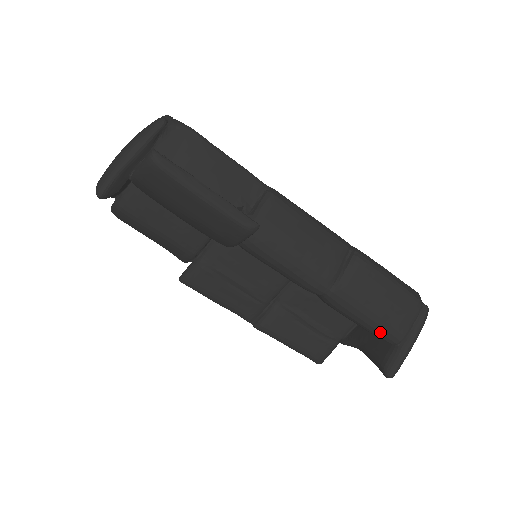
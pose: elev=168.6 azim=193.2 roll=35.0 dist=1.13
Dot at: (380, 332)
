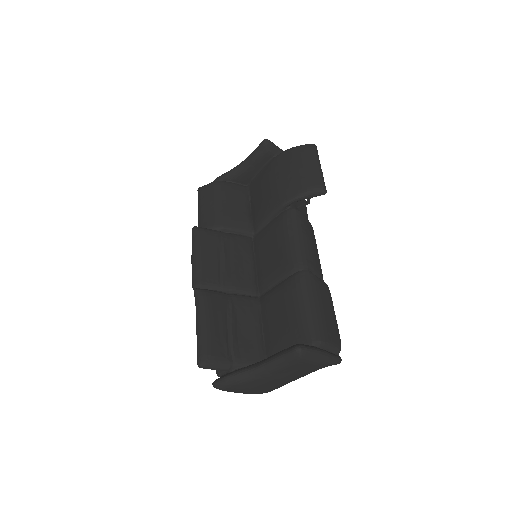
Dot at: (313, 322)
